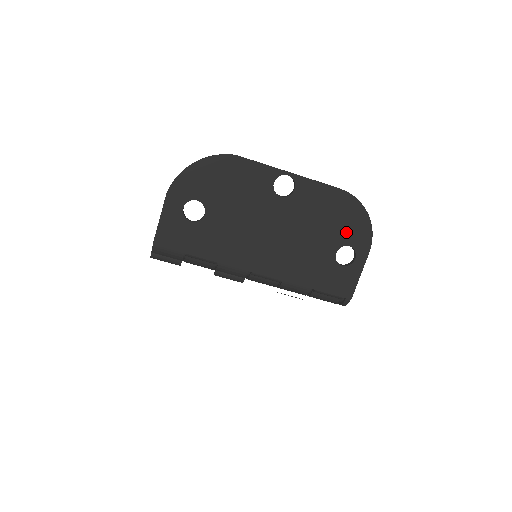
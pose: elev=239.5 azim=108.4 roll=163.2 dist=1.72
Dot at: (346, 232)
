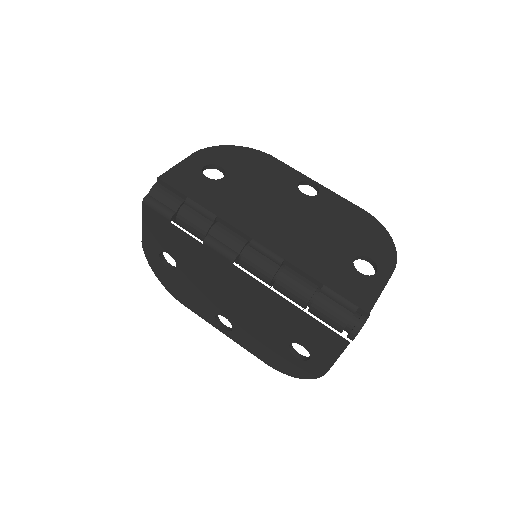
Dot at: (367, 245)
